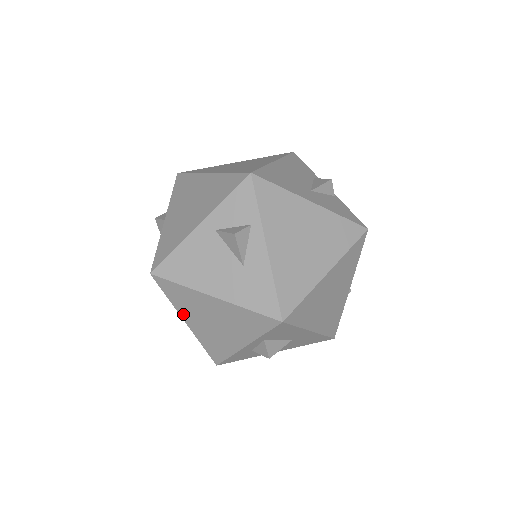
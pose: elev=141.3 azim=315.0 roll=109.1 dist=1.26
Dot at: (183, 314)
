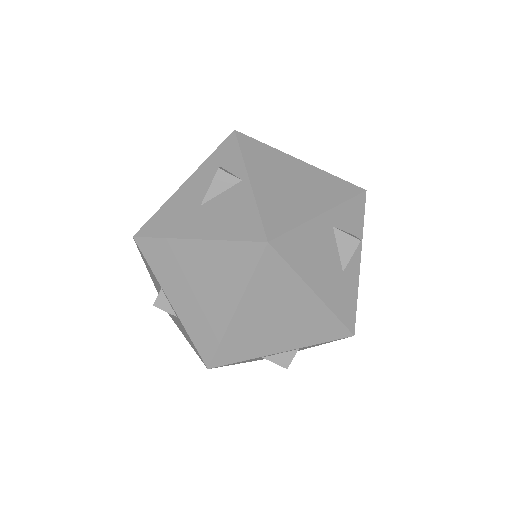
Dot at: (247, 300)
